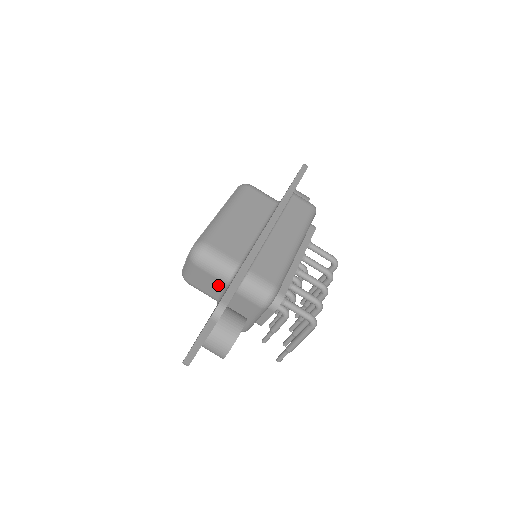
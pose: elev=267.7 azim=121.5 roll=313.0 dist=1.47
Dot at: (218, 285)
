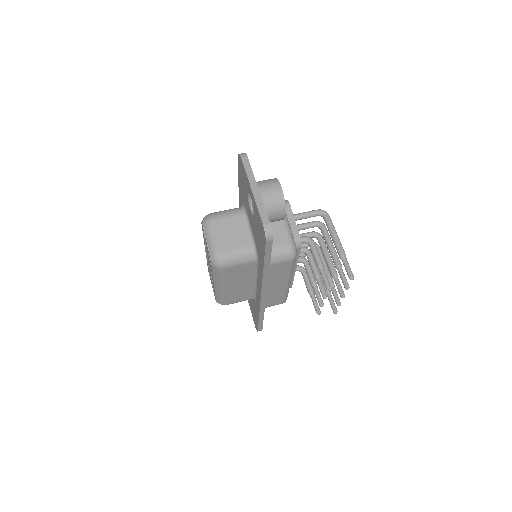
Dot at: (240, 224)
